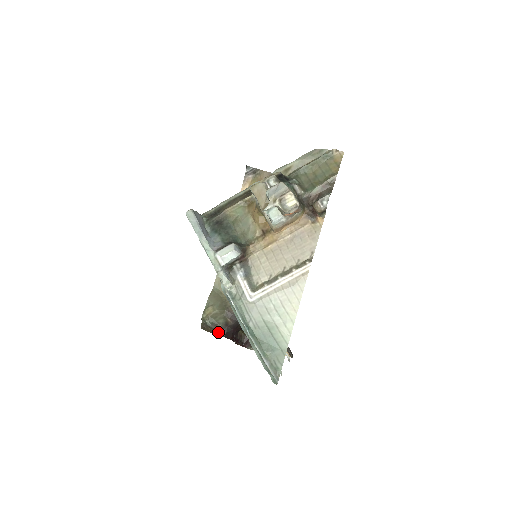
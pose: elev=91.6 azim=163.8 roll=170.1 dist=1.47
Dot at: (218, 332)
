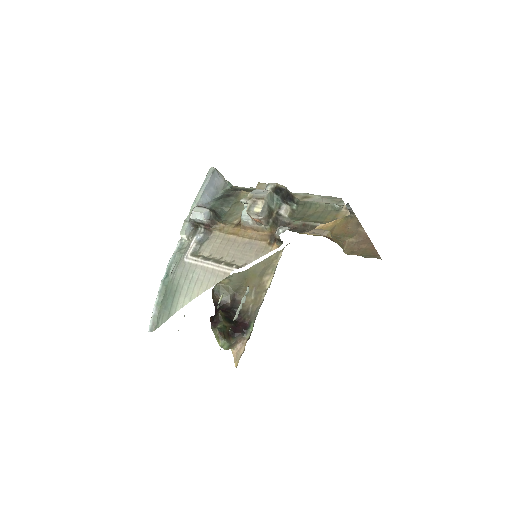
Dot at: (216, 301)
